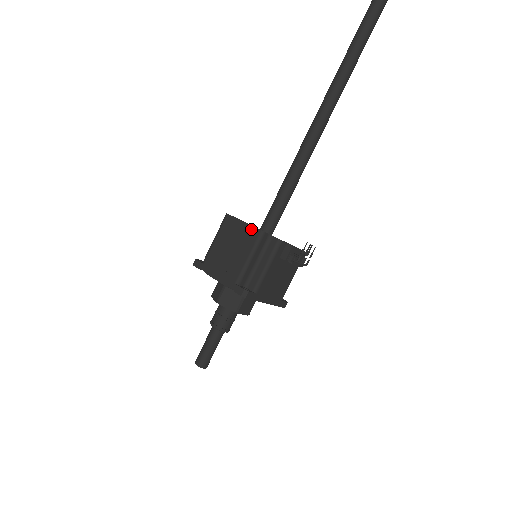
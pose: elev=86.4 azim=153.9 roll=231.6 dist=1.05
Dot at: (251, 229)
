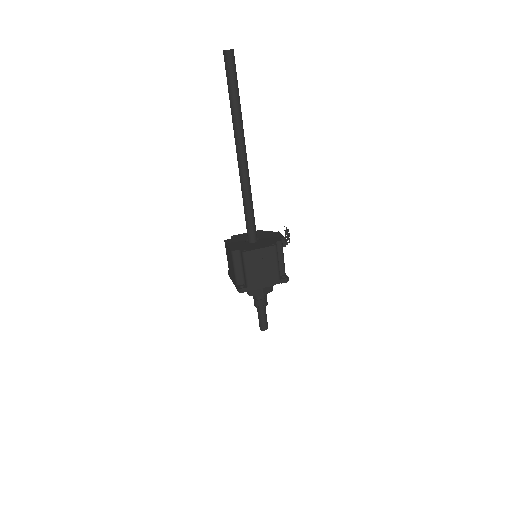
Dot at: (268, 249)
